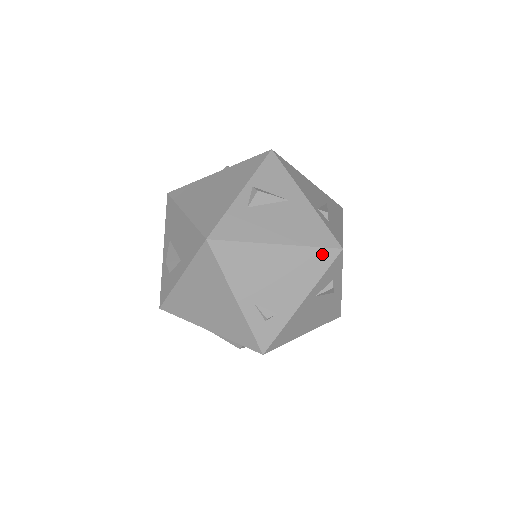
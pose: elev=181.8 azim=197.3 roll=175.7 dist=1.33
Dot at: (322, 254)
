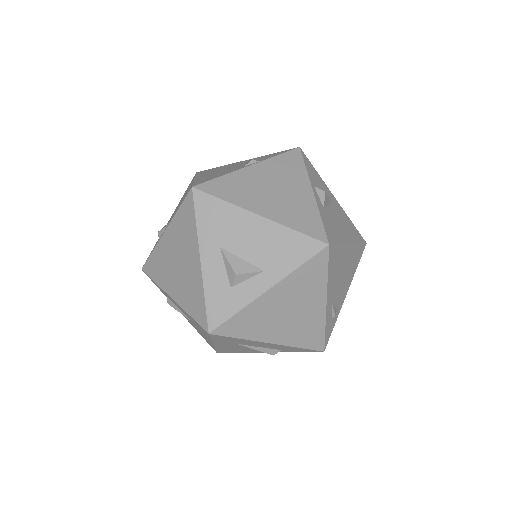
Dot at: (361, 249)
